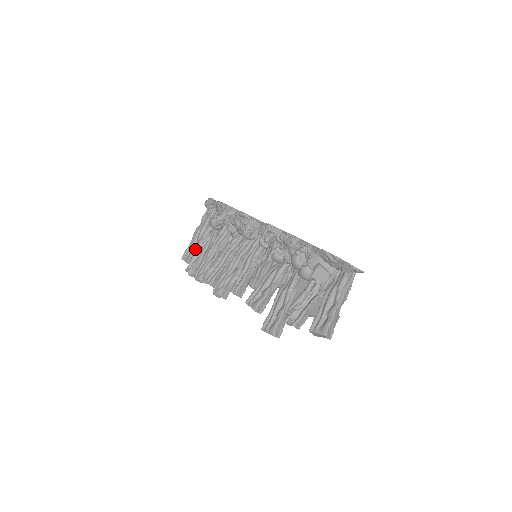
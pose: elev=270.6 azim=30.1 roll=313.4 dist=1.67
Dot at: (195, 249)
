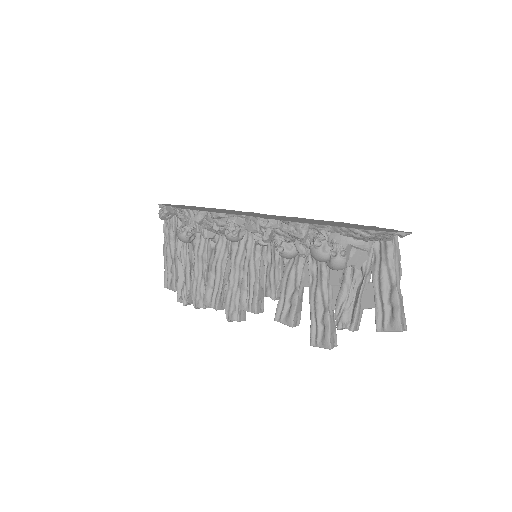
Dot at: (175, 271)
